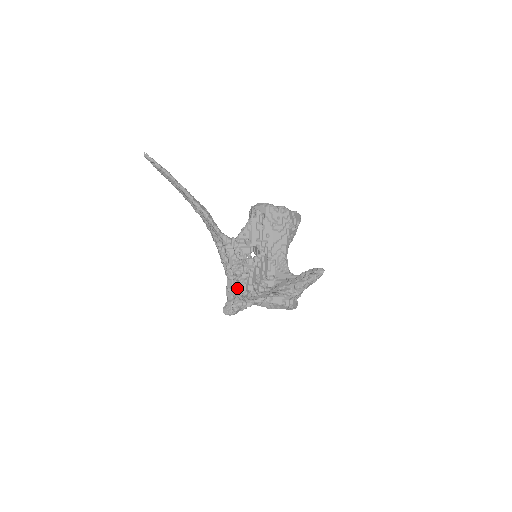
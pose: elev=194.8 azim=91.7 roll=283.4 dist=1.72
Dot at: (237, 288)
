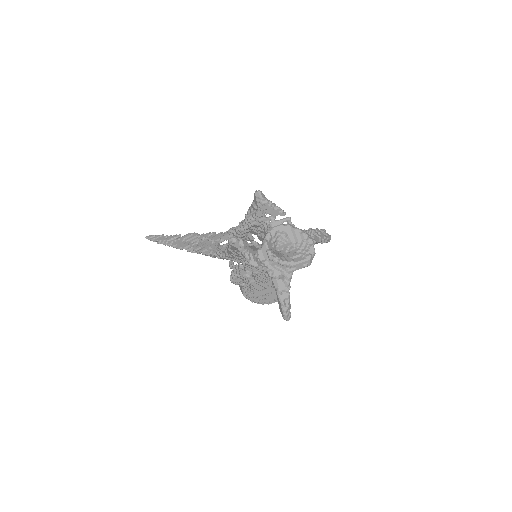
Dot at: occluded
